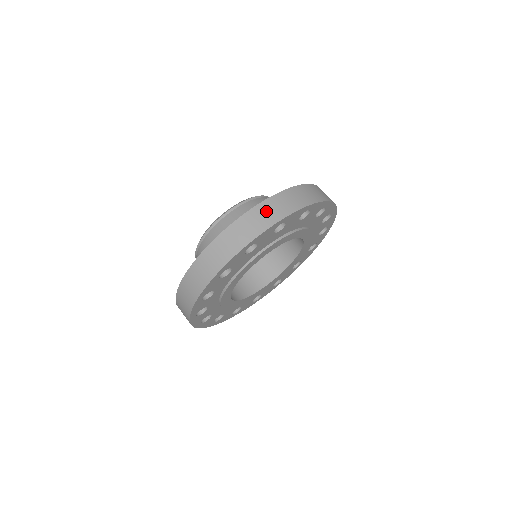
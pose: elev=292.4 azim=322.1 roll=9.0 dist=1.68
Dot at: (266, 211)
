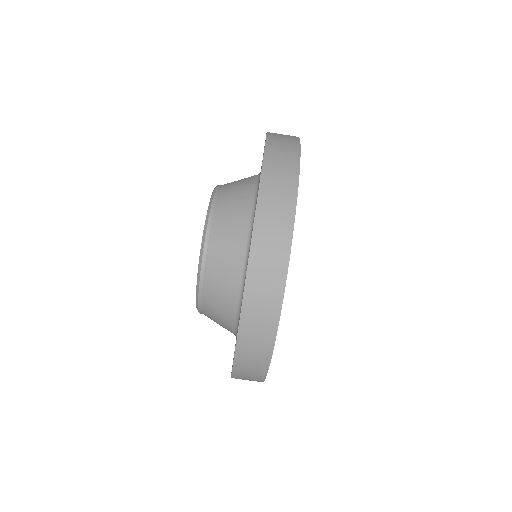
Dot at: (261, 285)
